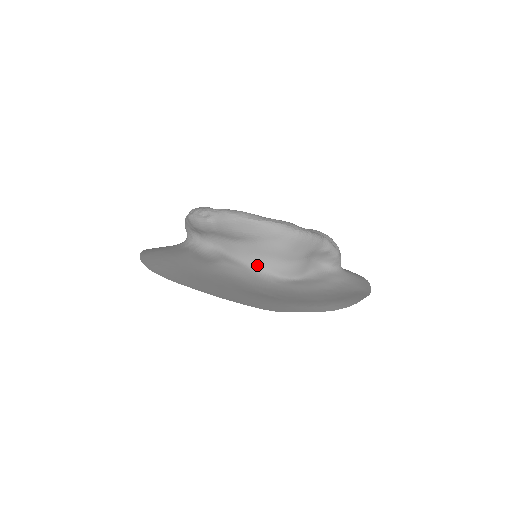
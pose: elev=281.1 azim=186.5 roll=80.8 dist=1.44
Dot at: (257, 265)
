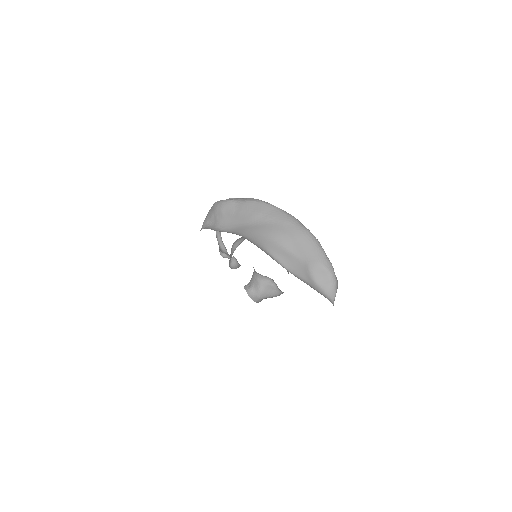
Dot at: (258, 242)
